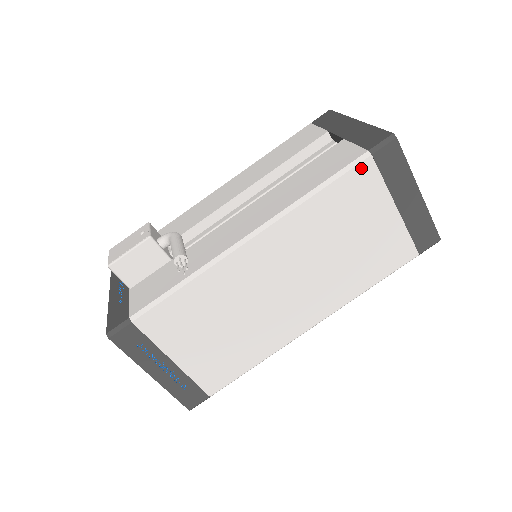
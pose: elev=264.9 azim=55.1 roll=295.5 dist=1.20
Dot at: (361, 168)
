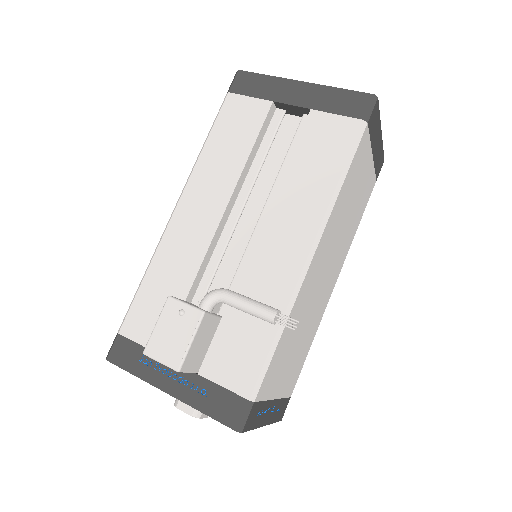
Dot at: (363, 139)
